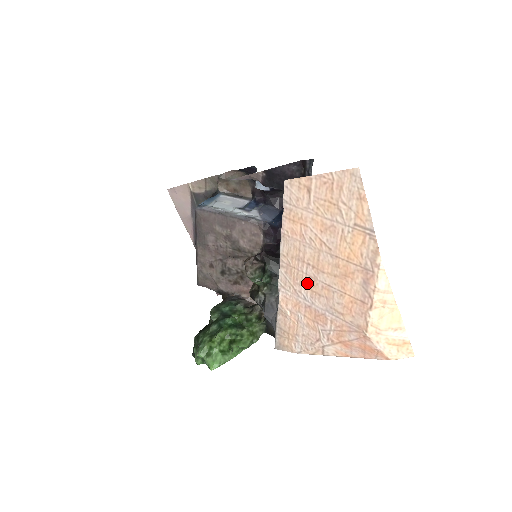
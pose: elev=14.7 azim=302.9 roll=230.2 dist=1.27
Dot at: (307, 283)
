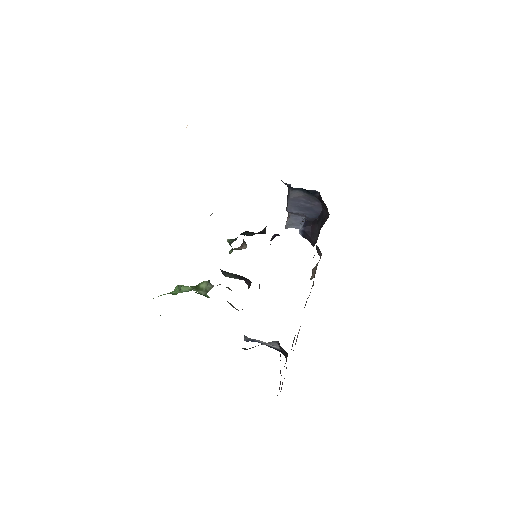
Dot at: occluded
